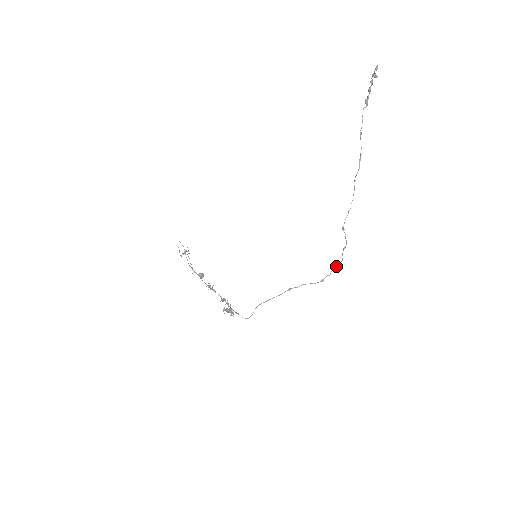
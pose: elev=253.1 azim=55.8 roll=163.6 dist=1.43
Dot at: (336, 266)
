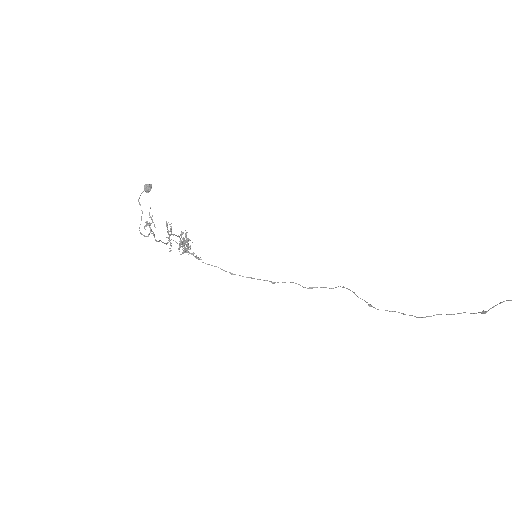
Dot at: occluded
